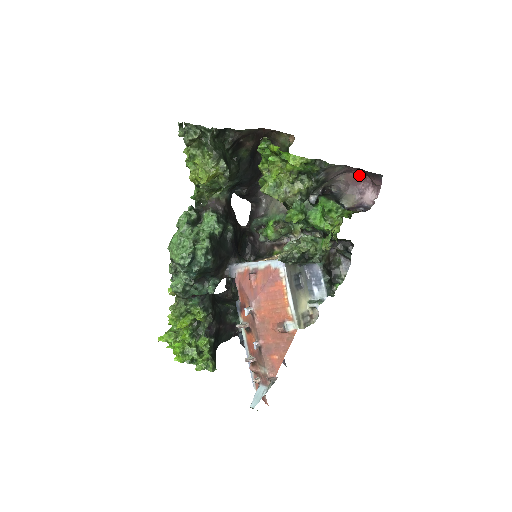
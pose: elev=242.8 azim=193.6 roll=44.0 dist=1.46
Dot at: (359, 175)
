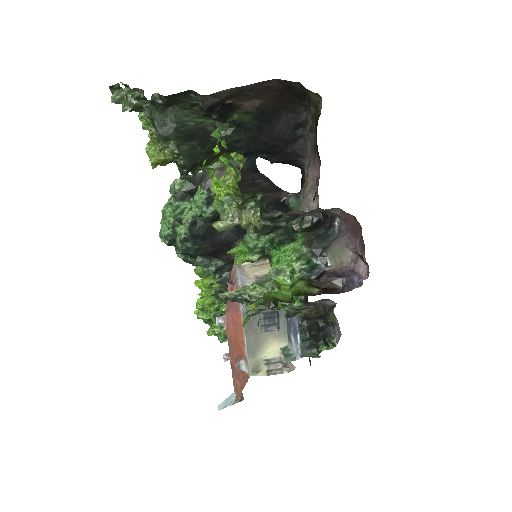
Dot at: (357, 224)
